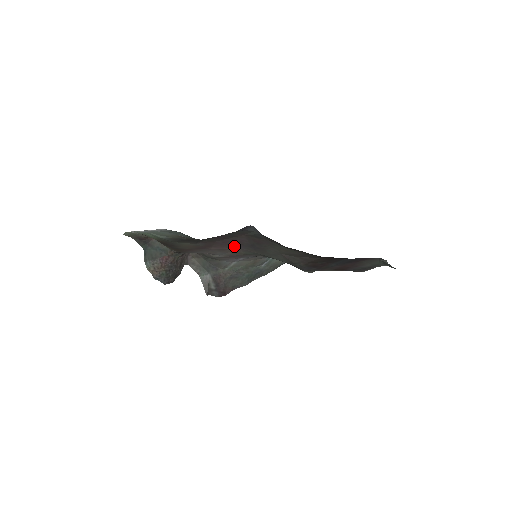
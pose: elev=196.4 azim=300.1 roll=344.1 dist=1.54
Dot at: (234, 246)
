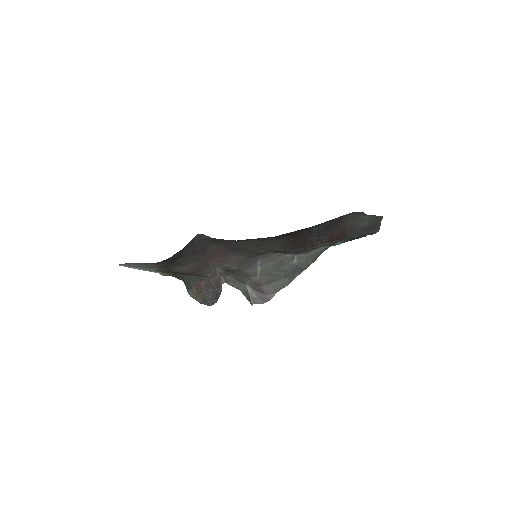
Dot at: (225, 255)
